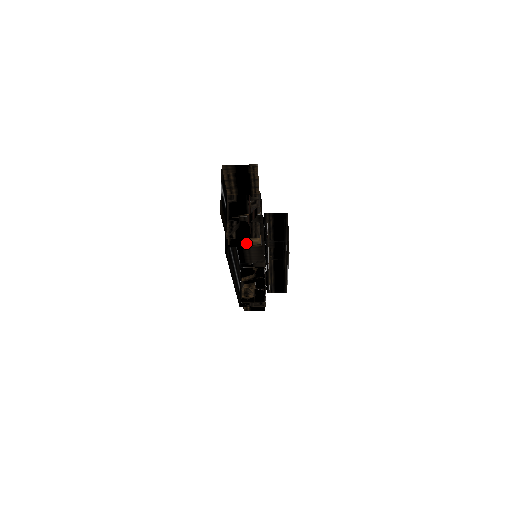
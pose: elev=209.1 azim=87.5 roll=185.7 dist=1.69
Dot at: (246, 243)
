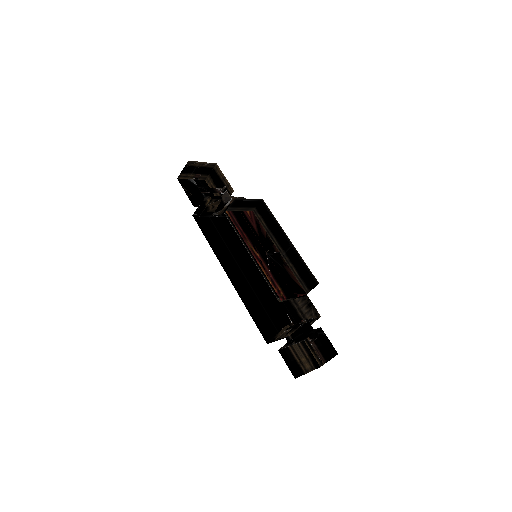
Dot at: (207, 206)
